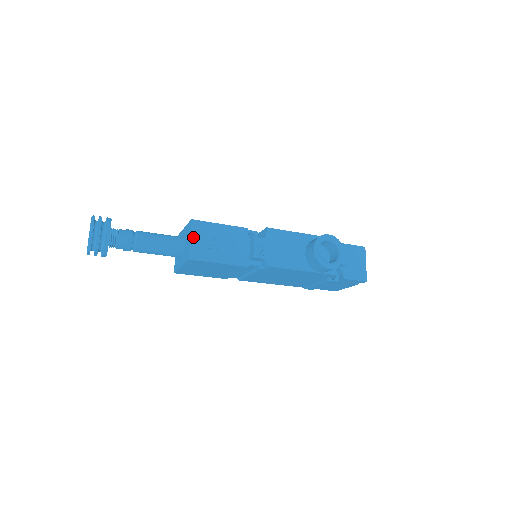
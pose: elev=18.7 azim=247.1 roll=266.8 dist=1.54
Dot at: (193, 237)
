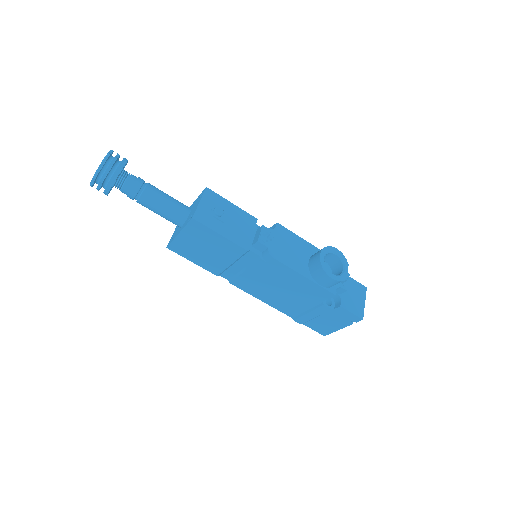
Dot at: (203, 202)
